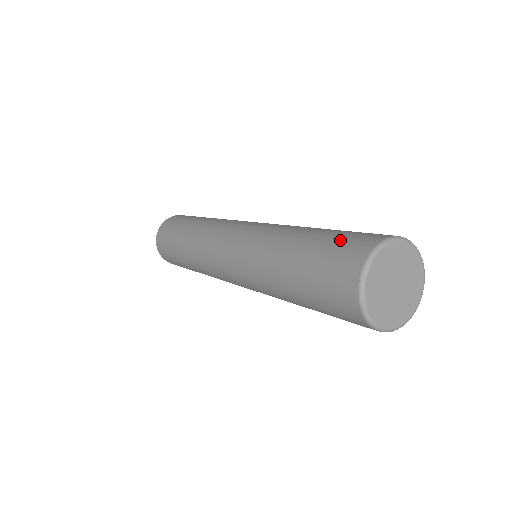
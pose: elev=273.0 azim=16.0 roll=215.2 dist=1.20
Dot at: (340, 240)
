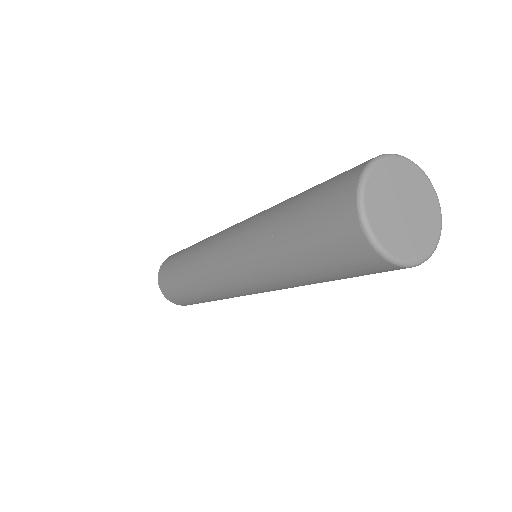
Dot at: occluded
